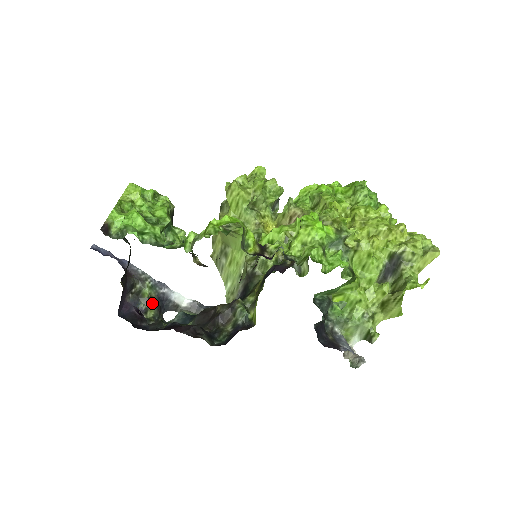
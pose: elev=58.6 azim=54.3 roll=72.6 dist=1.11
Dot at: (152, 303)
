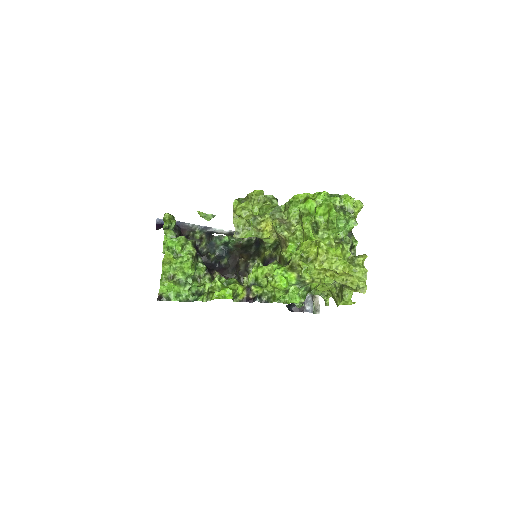
Dot at: (203, 240)
